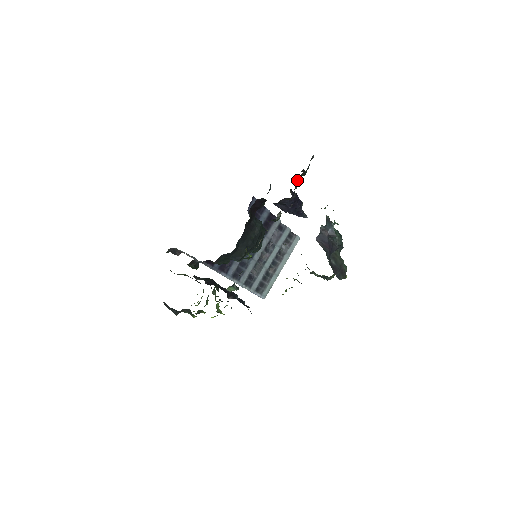
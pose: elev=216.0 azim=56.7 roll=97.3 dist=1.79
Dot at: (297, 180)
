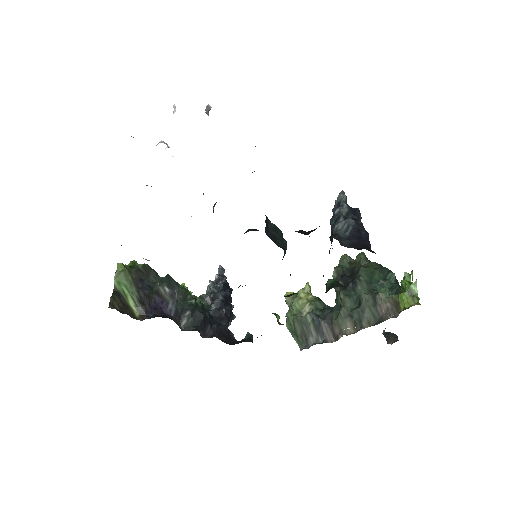
Dot at: occluded
